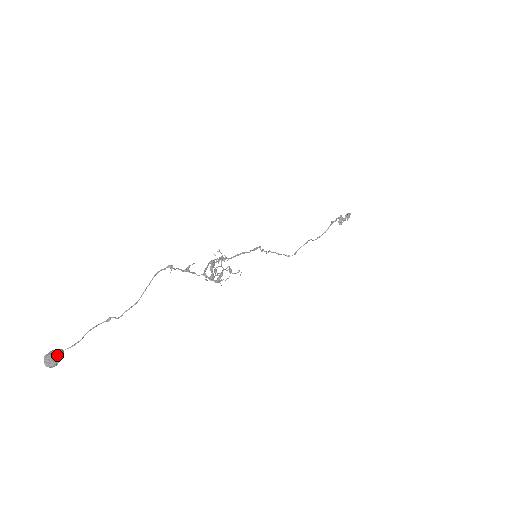
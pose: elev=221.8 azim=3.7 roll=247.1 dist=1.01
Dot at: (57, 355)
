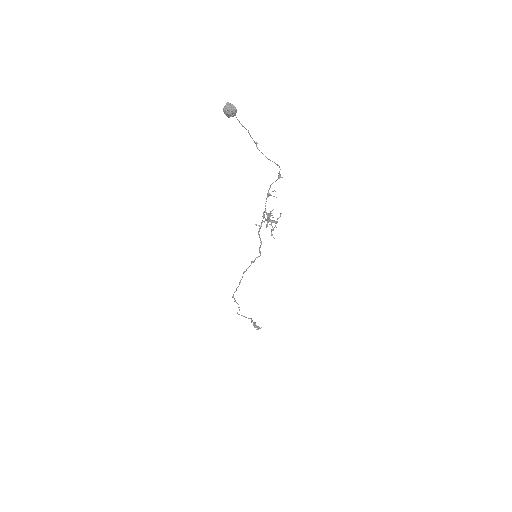
Dot at: occluded
